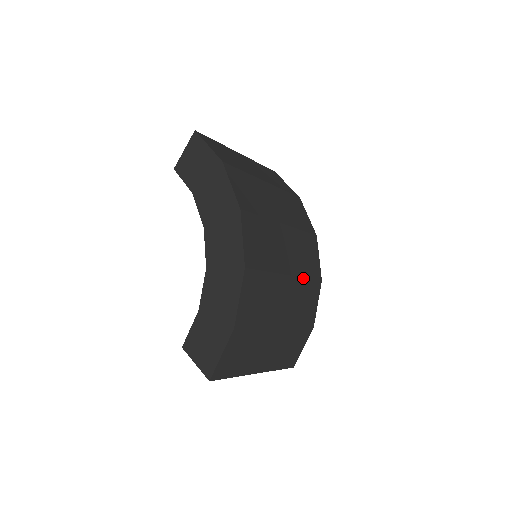
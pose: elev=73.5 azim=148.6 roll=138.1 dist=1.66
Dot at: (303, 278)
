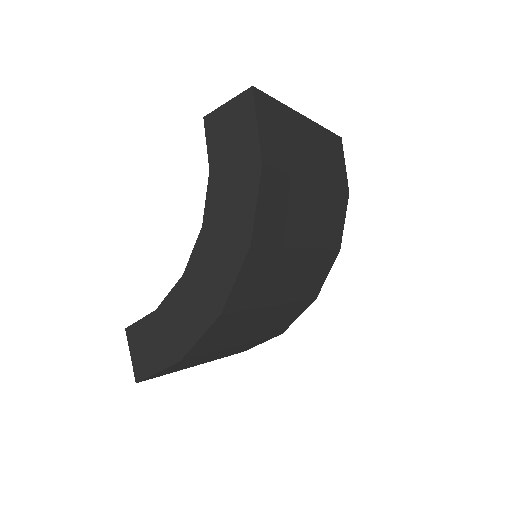
Dot at: (294, 302)
